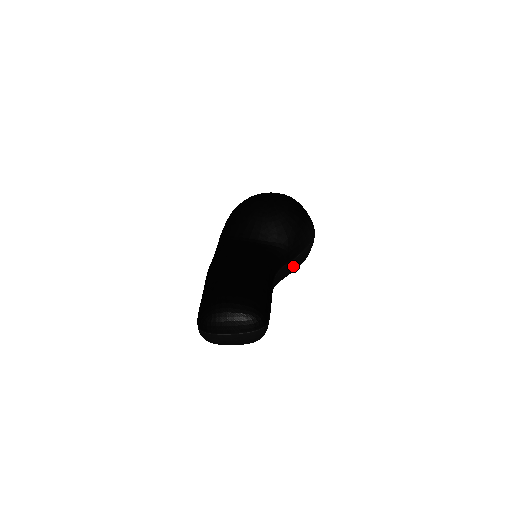
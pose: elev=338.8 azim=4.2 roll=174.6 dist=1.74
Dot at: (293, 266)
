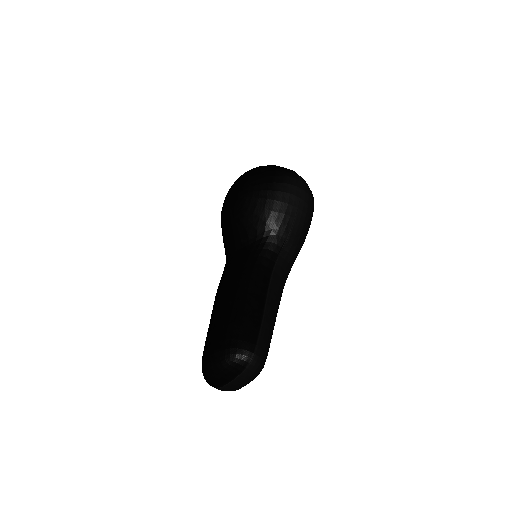
Dot at: (296, 240)
